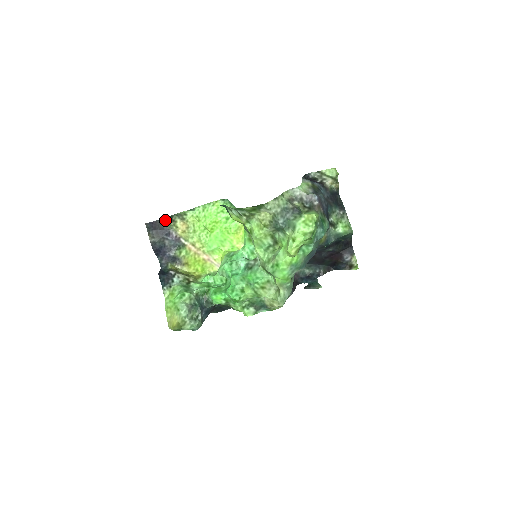
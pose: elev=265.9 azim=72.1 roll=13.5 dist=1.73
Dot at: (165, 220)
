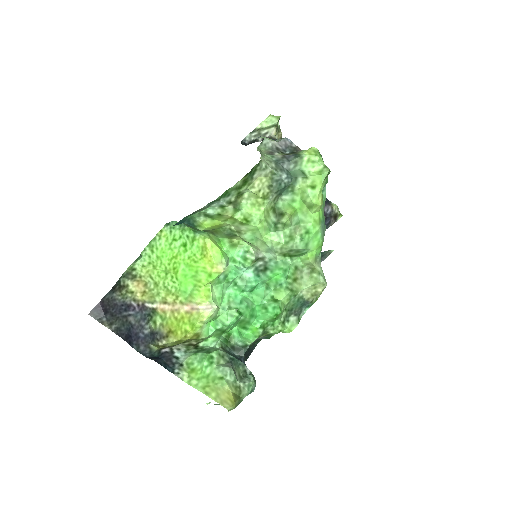
Dot at: (113, 292)
